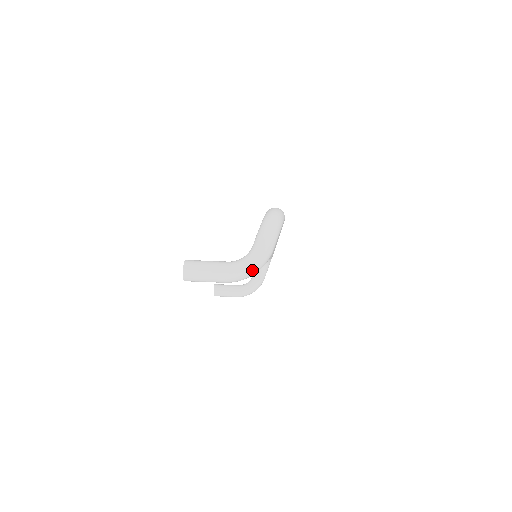
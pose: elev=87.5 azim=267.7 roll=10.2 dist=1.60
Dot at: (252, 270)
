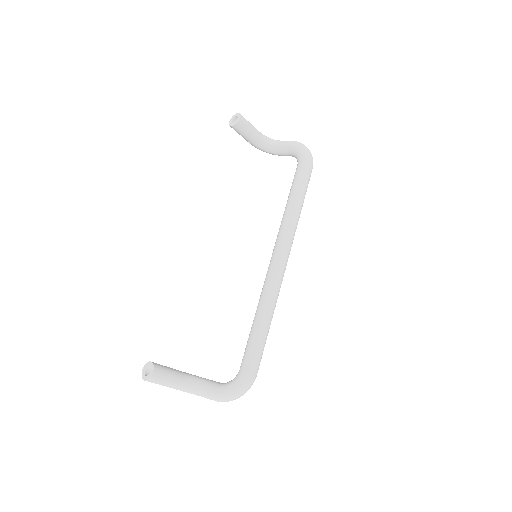
Dot at: occluded
